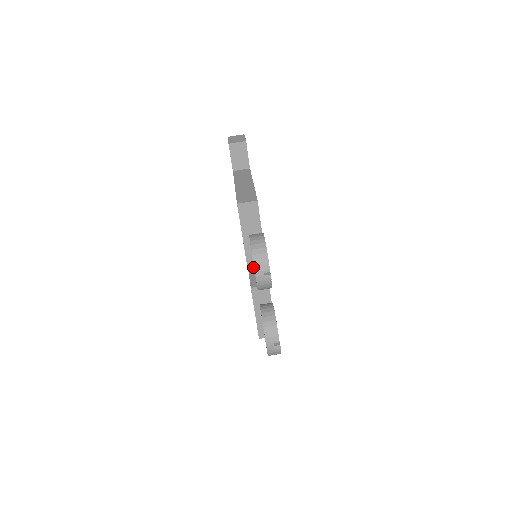
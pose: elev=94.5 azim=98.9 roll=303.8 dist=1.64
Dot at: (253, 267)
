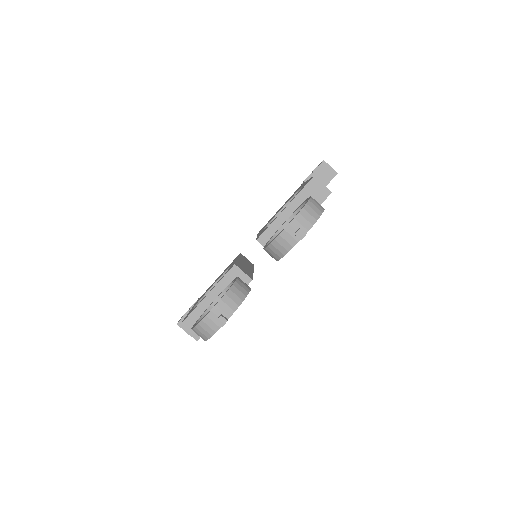
Dot at: (243, 263)
